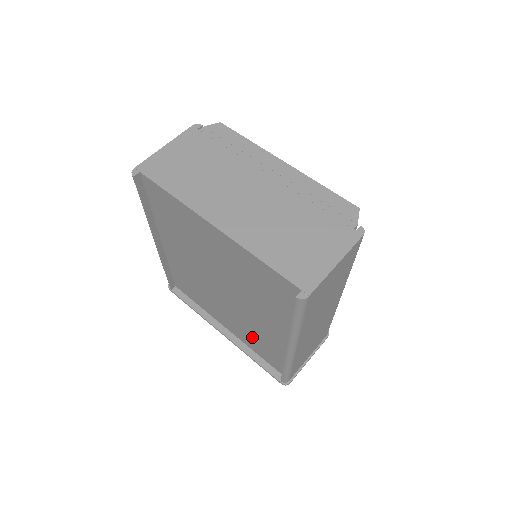
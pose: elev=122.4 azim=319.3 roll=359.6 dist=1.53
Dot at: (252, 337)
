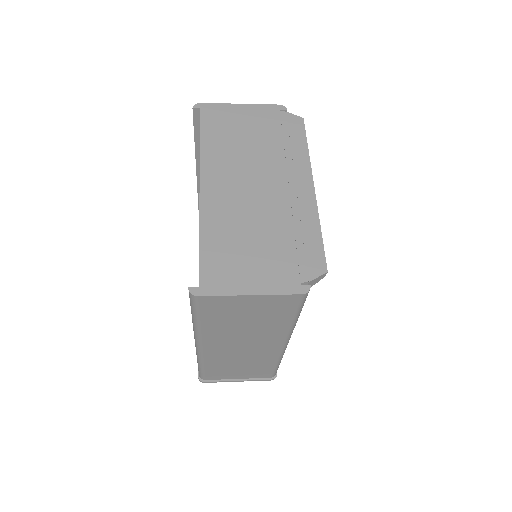
Dot at: occluded
